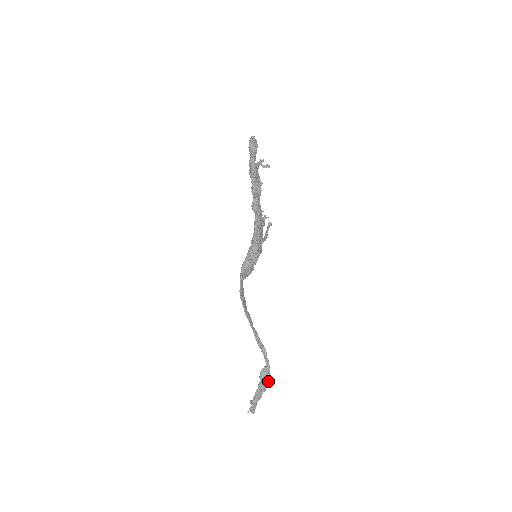
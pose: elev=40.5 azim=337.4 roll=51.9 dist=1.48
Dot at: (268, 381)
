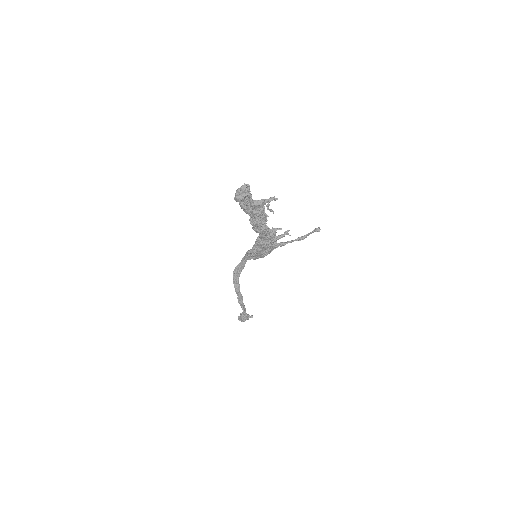
Dot at: occluded
